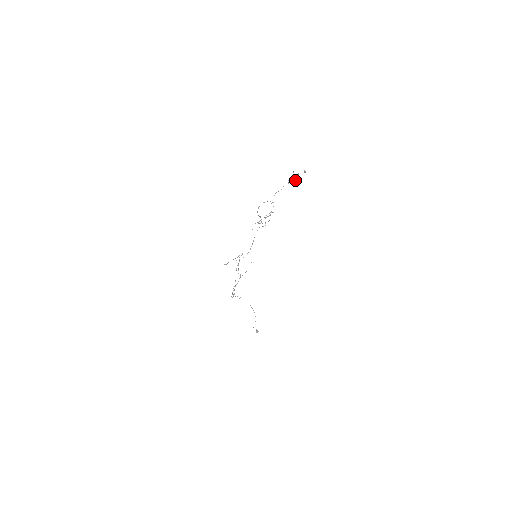
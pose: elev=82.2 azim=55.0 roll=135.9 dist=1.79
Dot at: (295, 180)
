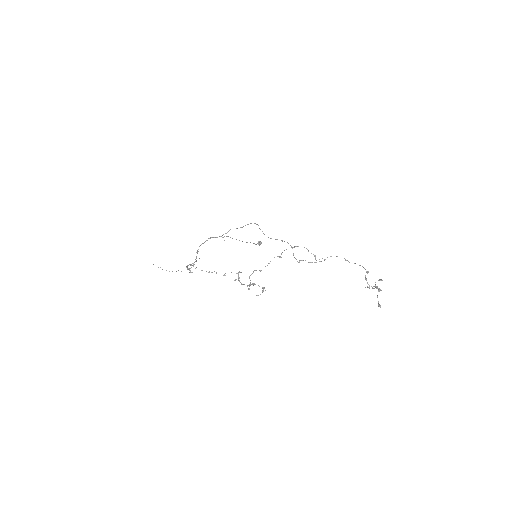
Dot at: (368, 287)
